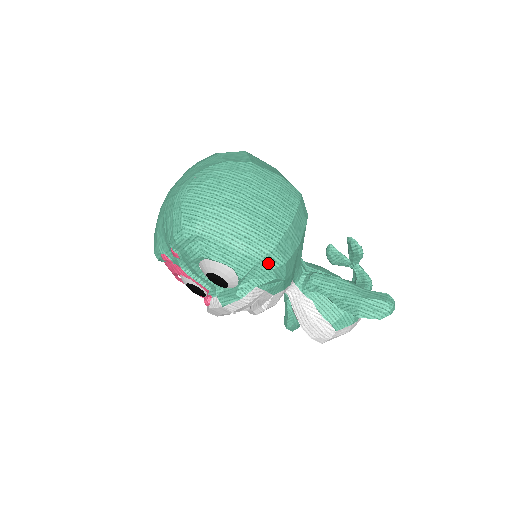
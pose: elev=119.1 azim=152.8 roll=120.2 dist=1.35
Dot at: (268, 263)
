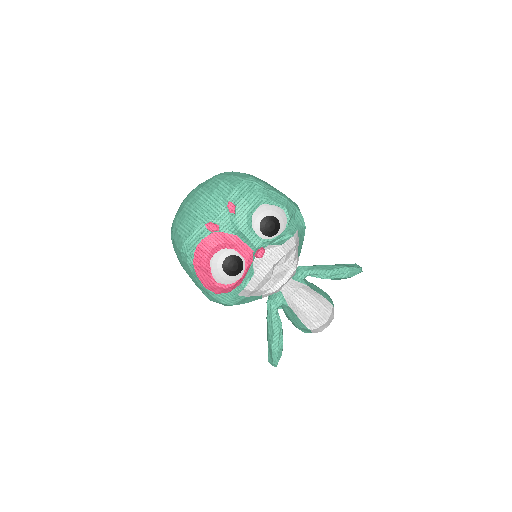
Dot at: occluded
